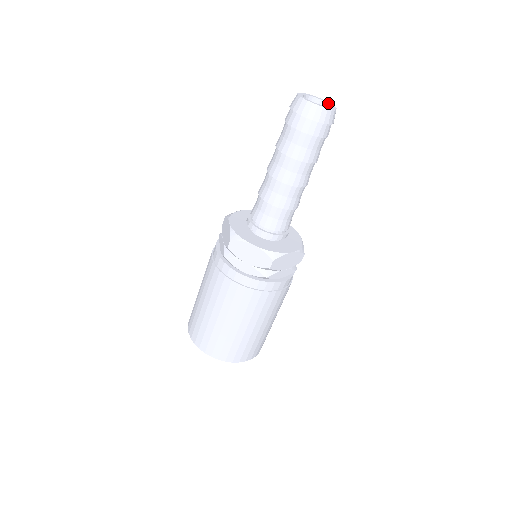
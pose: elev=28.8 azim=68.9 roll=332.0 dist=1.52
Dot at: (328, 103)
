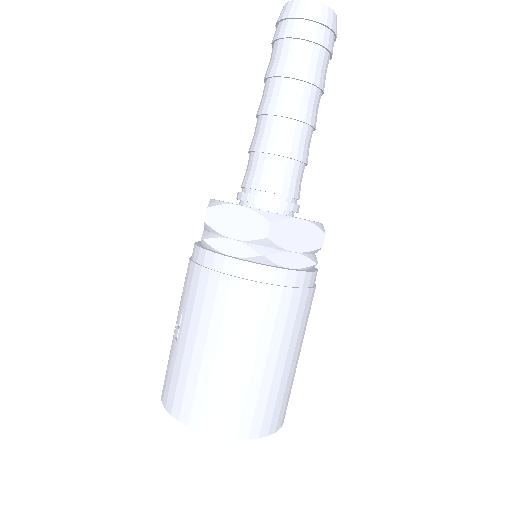
Dot at: occluded
